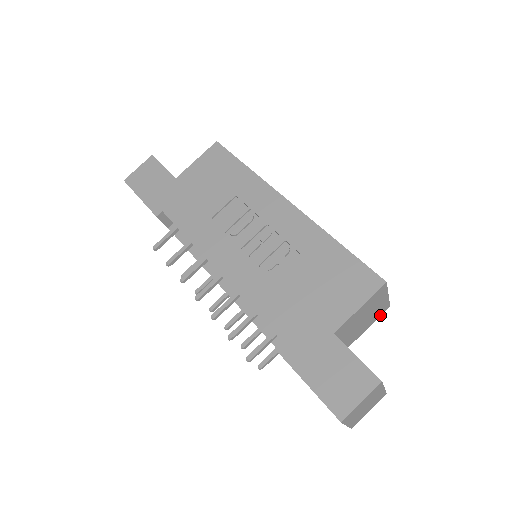
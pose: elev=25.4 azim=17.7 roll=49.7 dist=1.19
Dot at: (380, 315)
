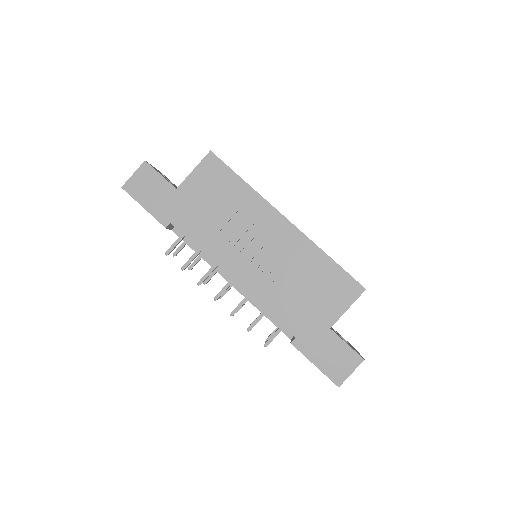
Dot at: occluded
